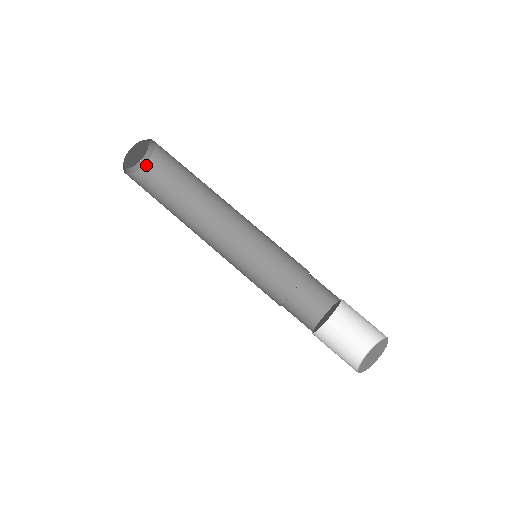
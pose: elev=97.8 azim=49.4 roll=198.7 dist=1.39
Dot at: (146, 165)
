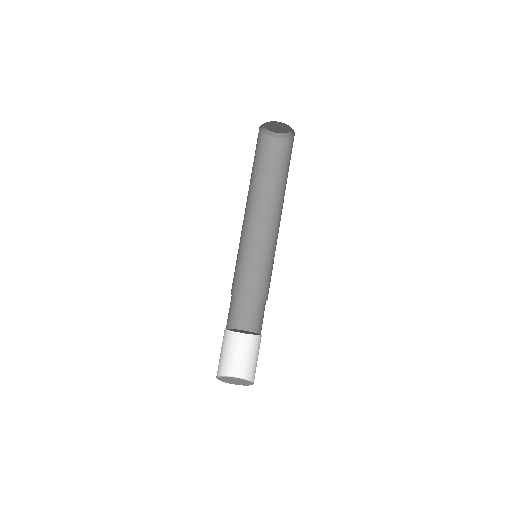
Dot at: (268, 136)
